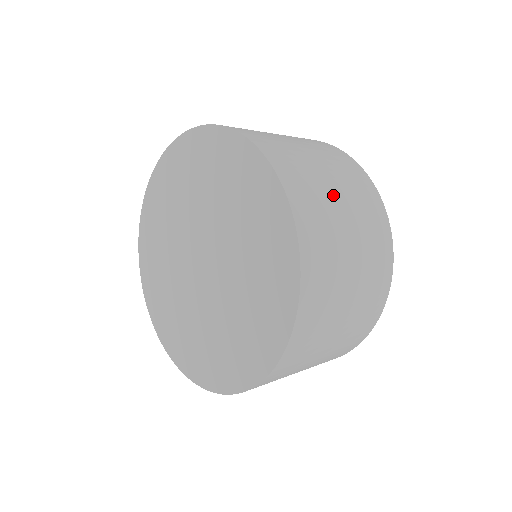
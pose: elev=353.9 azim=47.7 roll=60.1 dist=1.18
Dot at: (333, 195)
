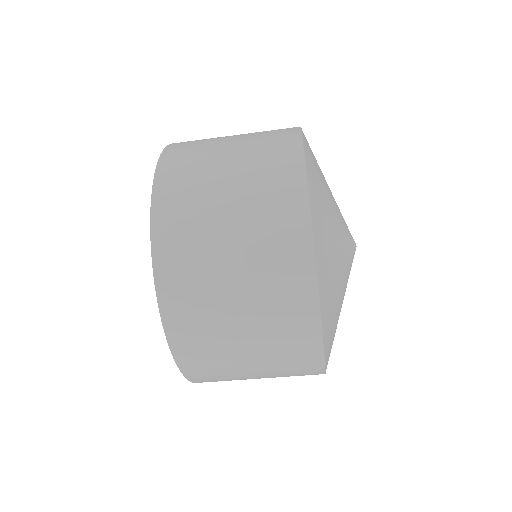
Dot at: (219, 190)
